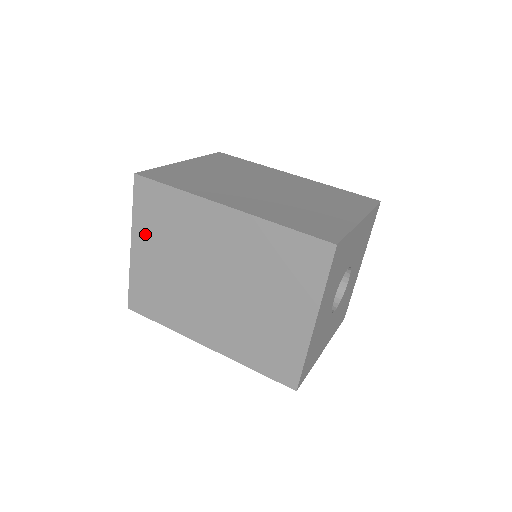
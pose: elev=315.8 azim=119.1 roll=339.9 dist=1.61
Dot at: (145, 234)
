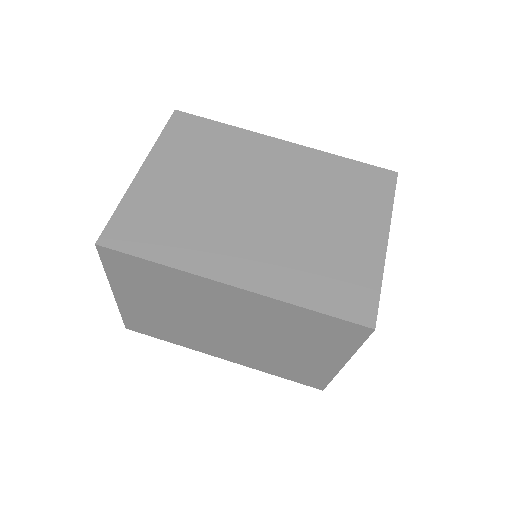
Dot at: (129, 289)
